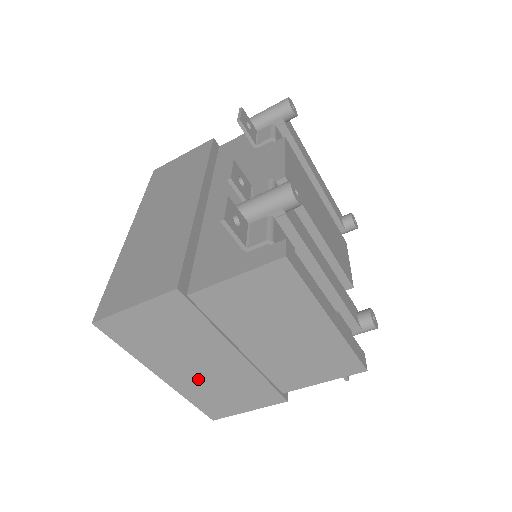
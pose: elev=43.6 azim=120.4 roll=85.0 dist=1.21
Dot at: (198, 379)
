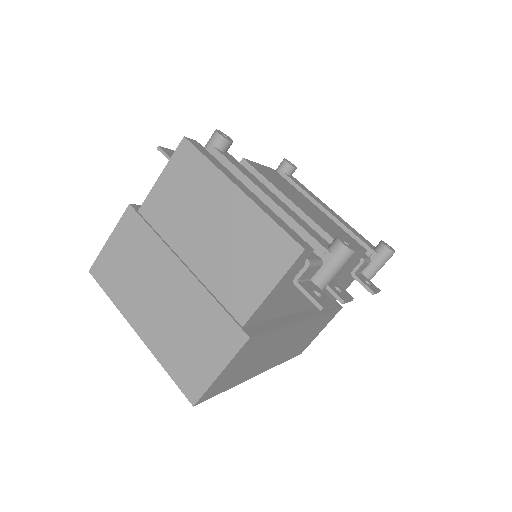
Dot at: (164, 324)
